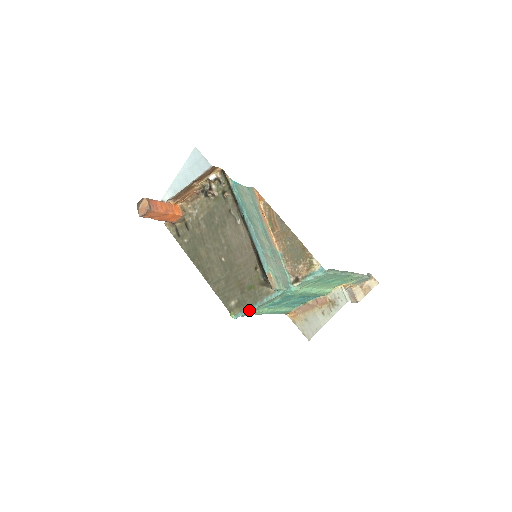
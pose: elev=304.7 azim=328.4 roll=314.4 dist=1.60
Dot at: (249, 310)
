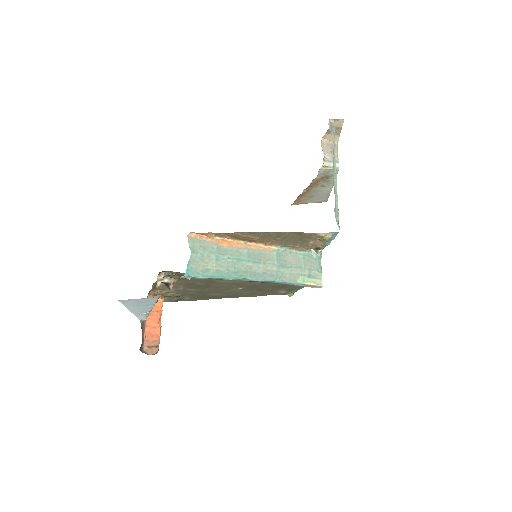
Dot at: occluded
